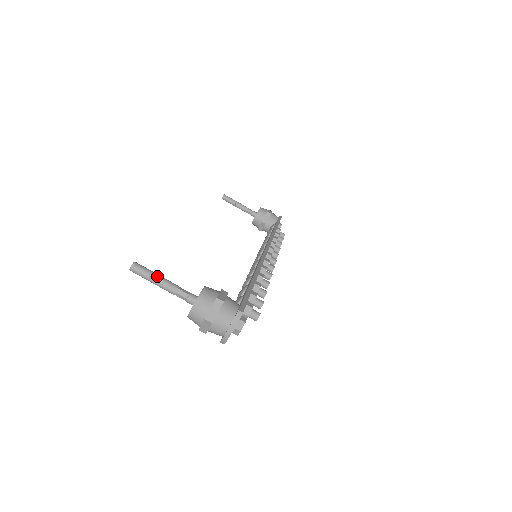
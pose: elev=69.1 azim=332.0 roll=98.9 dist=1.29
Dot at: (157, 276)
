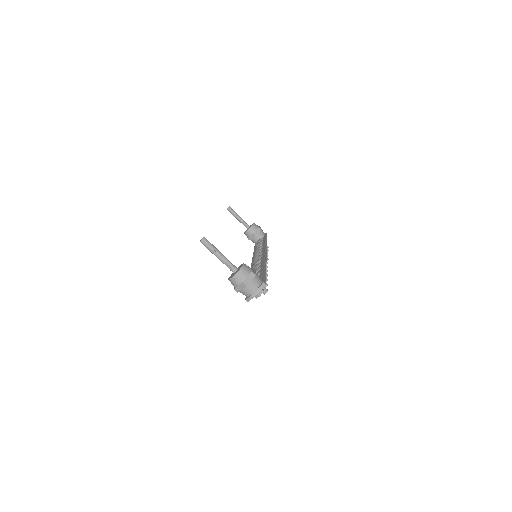
Dot at: (217, 249)
